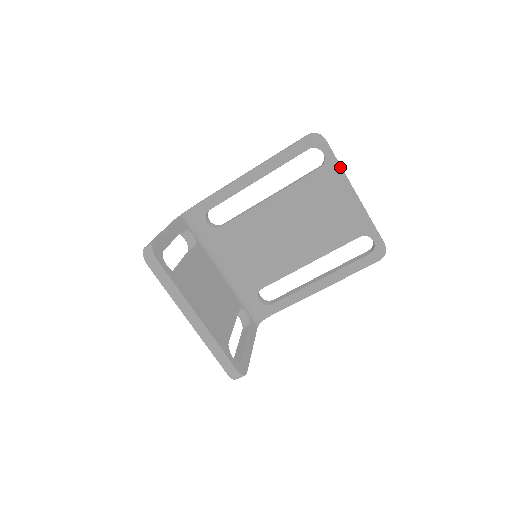
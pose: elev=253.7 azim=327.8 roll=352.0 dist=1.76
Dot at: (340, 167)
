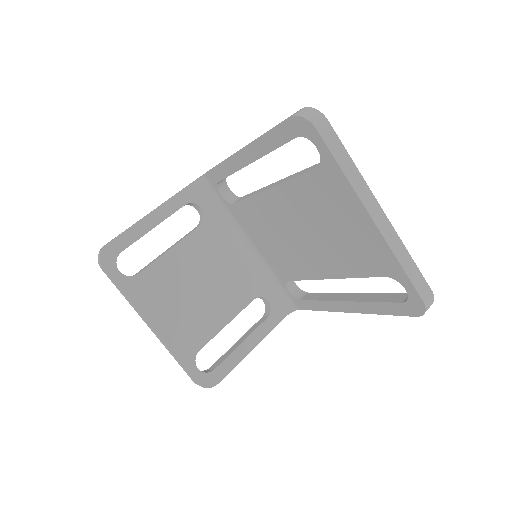
Dot at: (343, 174)
